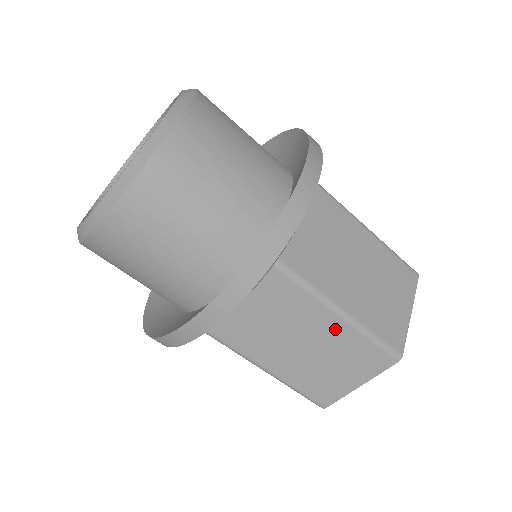
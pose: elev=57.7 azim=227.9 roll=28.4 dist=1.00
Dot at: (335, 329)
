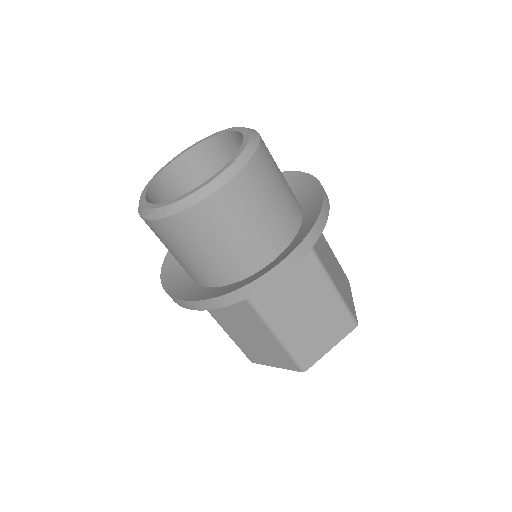
Dot at: (269, 339)
